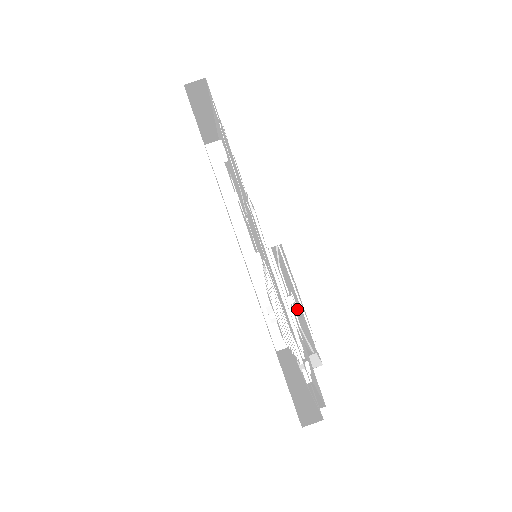
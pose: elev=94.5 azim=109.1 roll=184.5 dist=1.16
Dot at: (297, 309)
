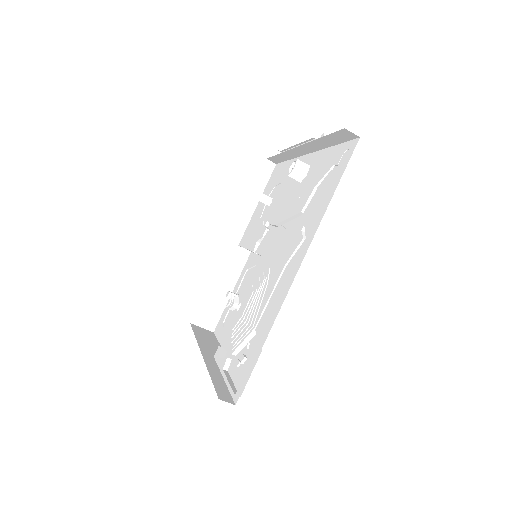
Dot at: occluded
